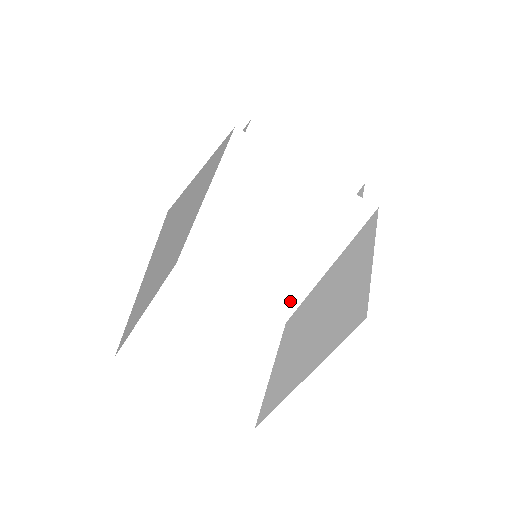
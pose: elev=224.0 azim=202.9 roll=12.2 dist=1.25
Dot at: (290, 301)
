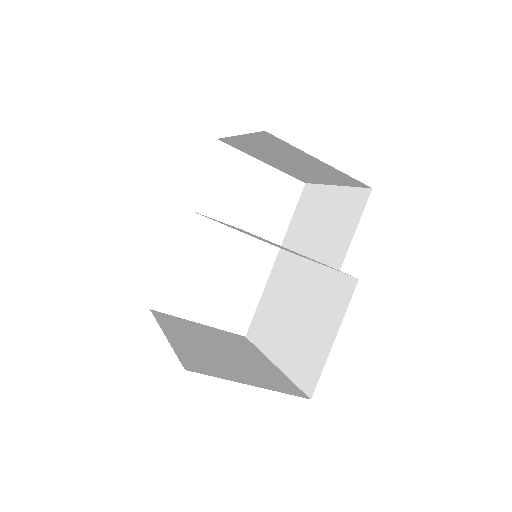
Dot at: occluded
